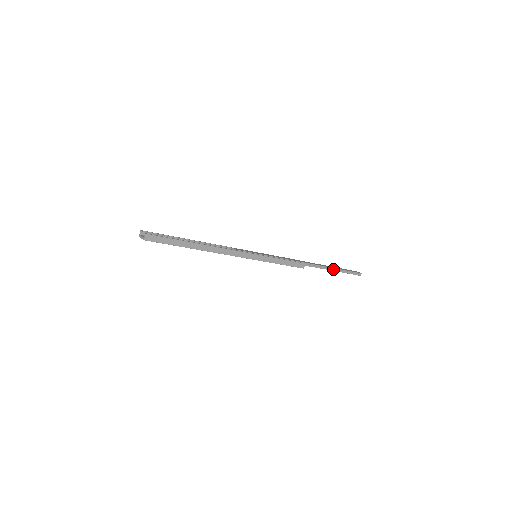
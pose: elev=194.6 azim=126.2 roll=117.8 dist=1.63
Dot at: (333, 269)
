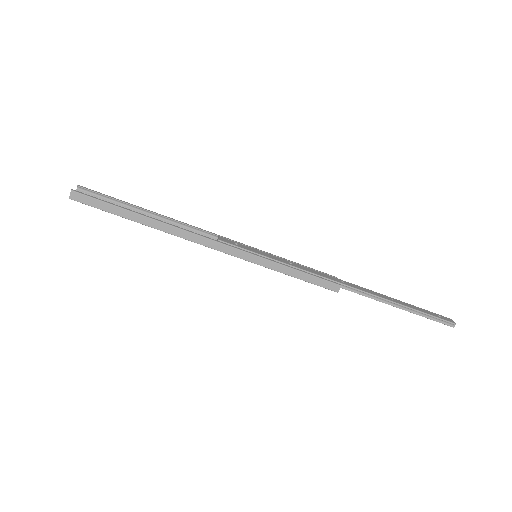
Dot at: (398, 305)
